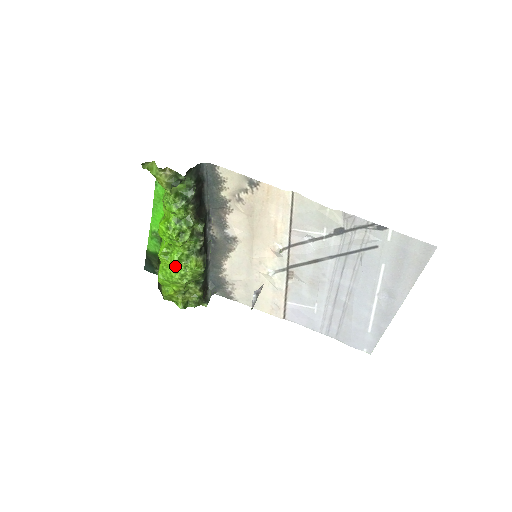
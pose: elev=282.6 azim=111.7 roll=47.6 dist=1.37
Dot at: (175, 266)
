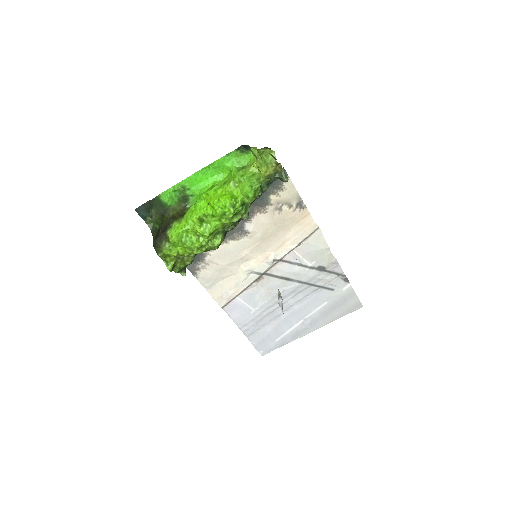
Dot at: (203, 235)
